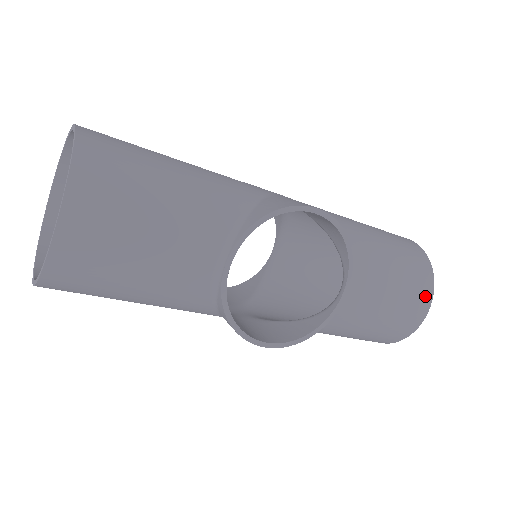
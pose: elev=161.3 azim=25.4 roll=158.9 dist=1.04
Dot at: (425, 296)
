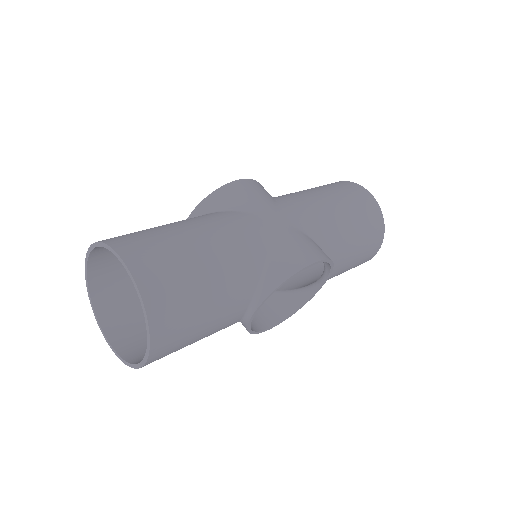
Dot at: (376, 248)
